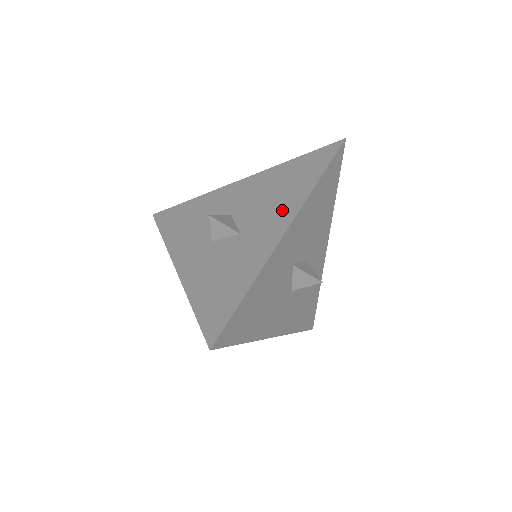
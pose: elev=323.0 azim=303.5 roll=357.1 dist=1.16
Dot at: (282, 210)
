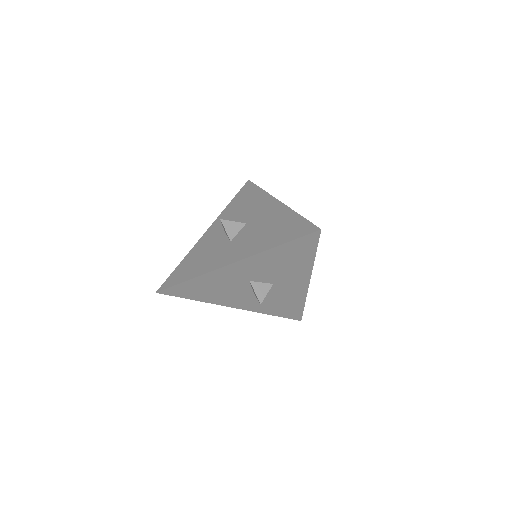
Dot at: (249, 247)
